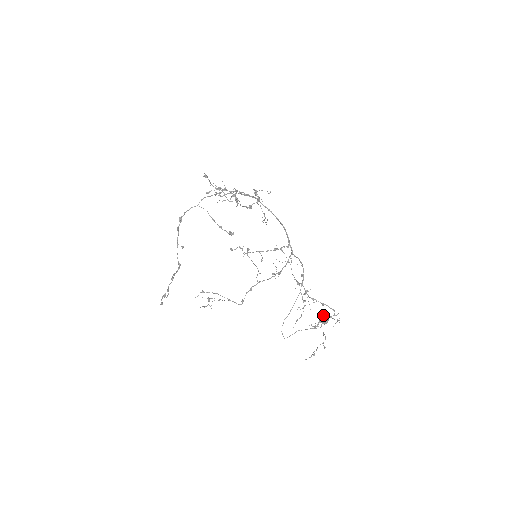
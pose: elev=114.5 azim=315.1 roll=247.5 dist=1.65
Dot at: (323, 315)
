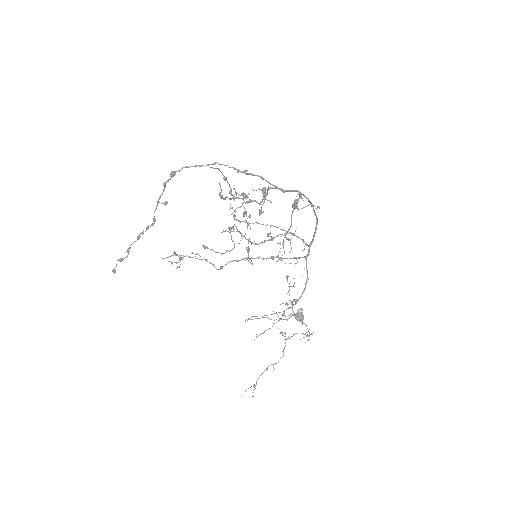
Dot at: occluded
